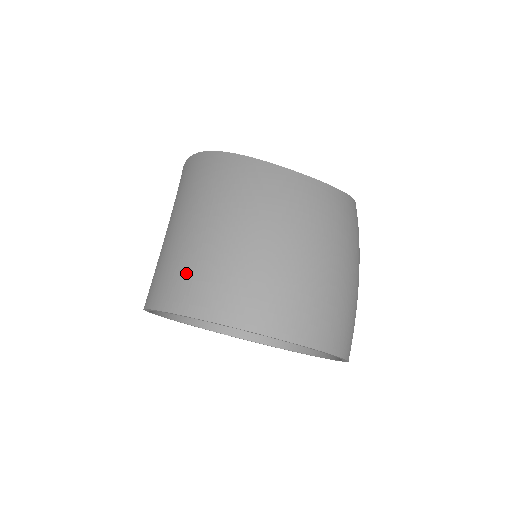
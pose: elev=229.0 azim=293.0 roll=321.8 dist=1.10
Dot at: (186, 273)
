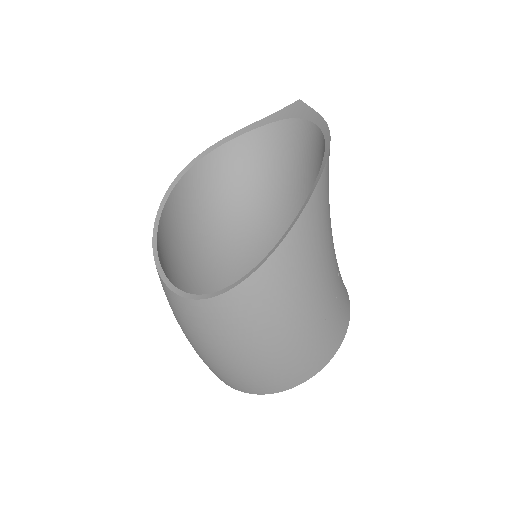
Dot at: occluded
